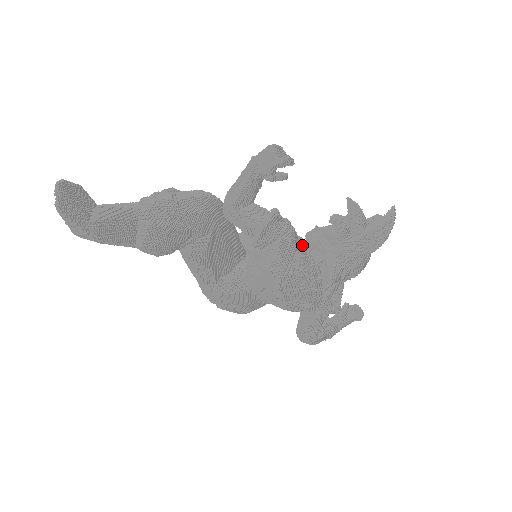
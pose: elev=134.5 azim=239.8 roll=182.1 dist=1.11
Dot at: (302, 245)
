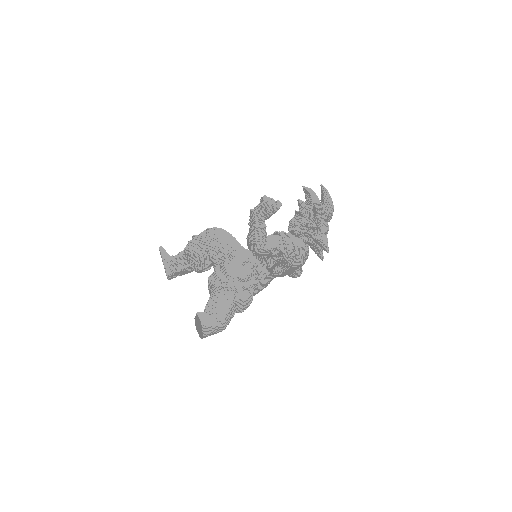
Dot at: (298, 240)
